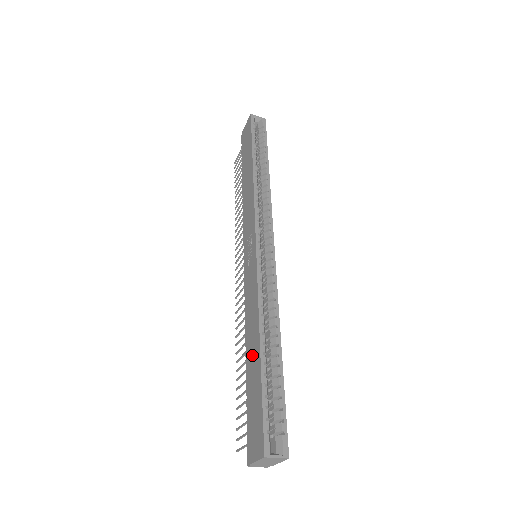
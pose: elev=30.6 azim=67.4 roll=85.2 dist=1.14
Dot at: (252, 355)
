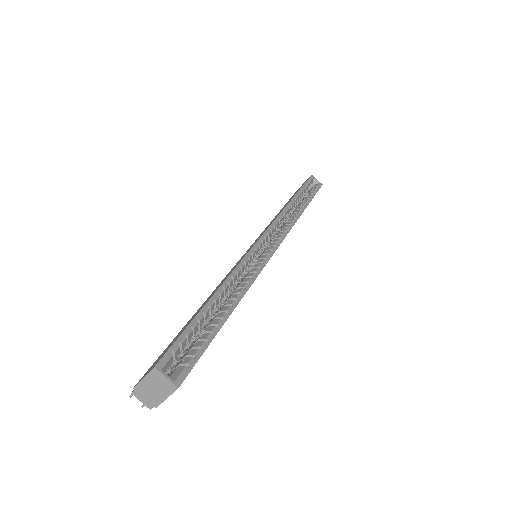
Dot at: (202, 306)
